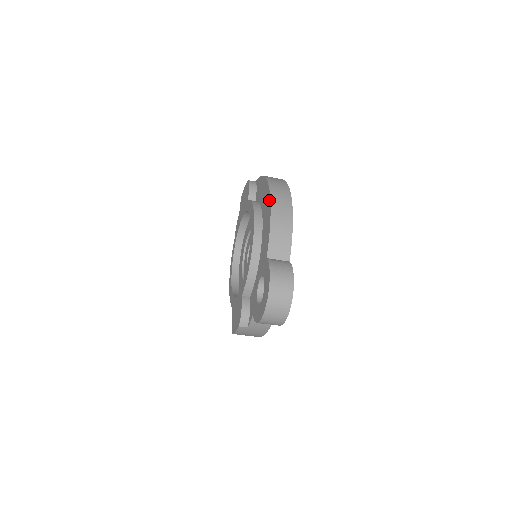
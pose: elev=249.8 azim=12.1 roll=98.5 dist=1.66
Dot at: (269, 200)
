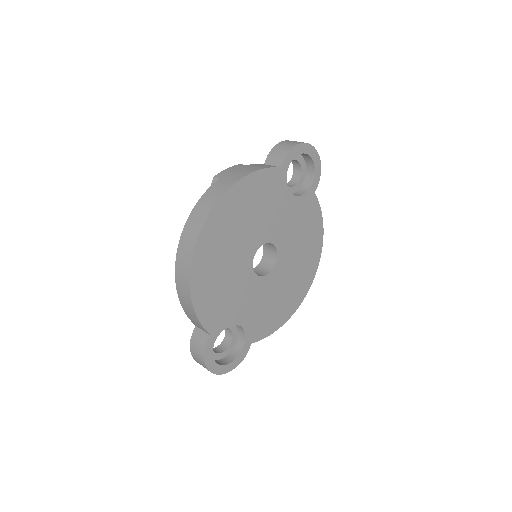
Dot at: (177, 274)
